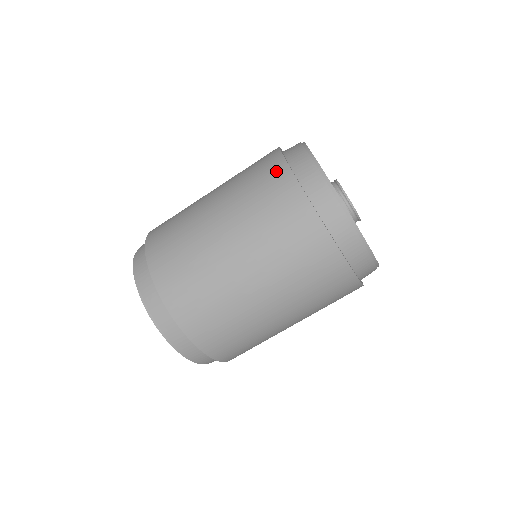
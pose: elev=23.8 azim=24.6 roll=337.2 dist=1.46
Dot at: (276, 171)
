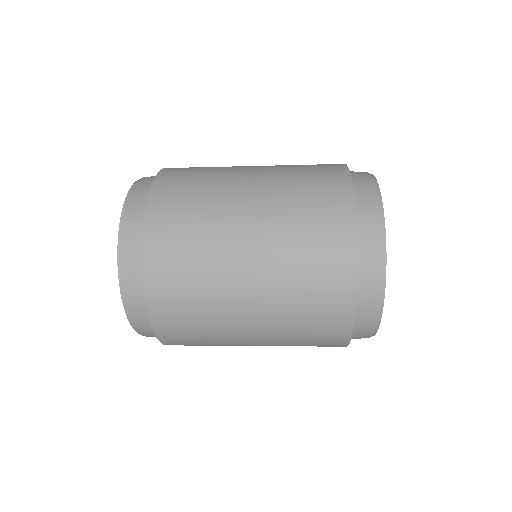
Dot at: (340, 293)
